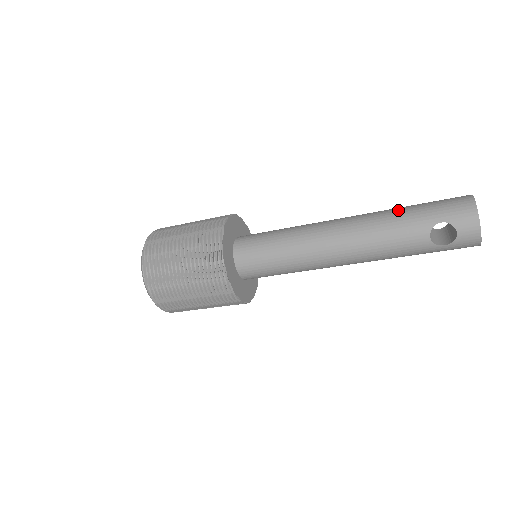
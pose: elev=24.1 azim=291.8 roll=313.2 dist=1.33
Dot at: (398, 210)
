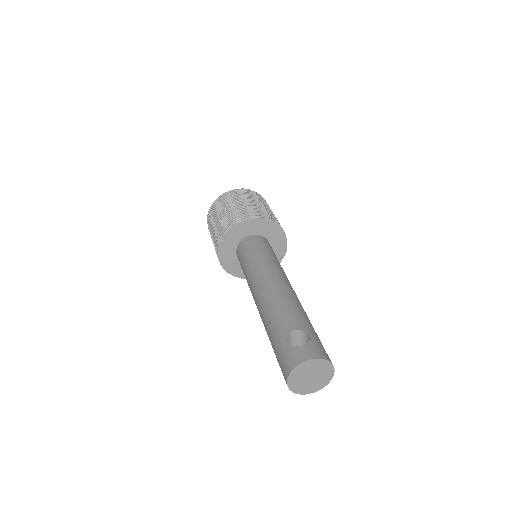
Dot at: occluded
